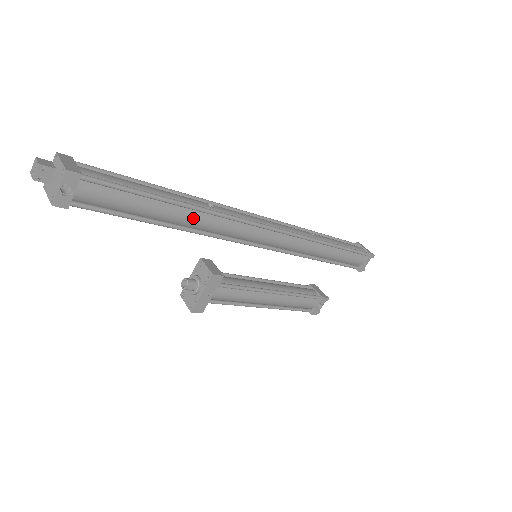
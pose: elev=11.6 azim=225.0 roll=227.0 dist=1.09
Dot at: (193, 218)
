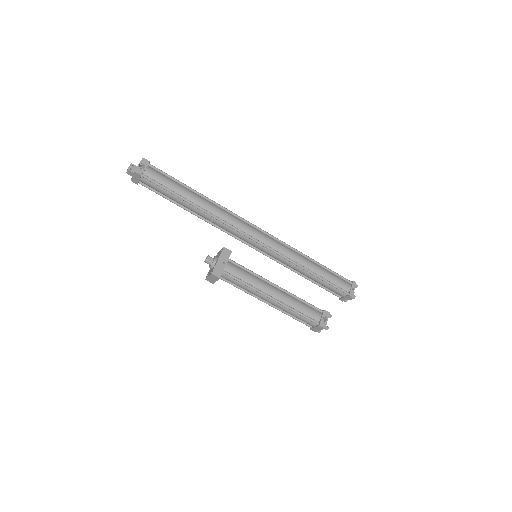
Dot at: (207, 204)
